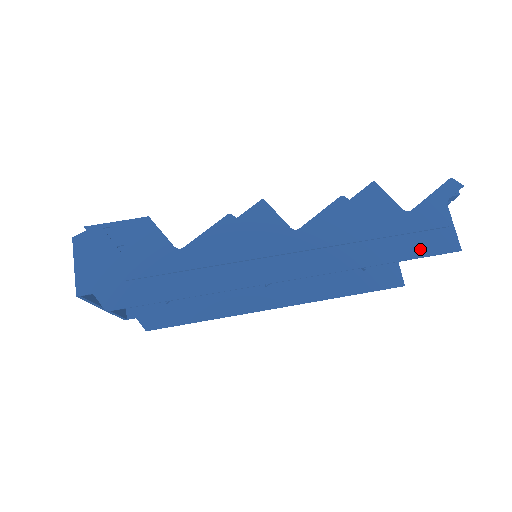
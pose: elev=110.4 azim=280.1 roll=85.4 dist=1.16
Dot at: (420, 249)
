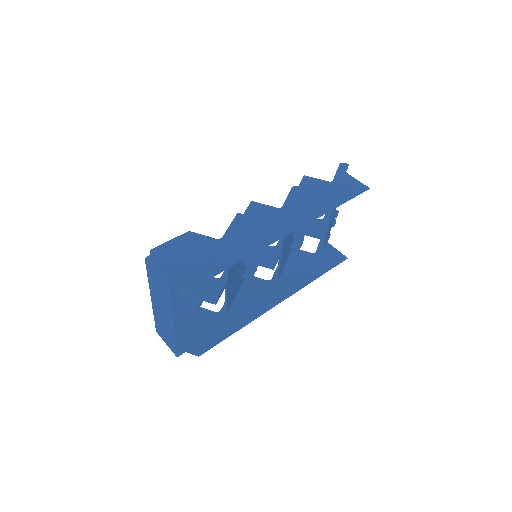
Dot at: (350, 194)
